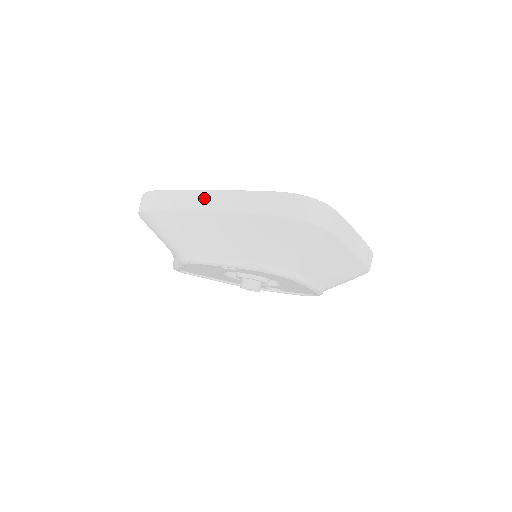
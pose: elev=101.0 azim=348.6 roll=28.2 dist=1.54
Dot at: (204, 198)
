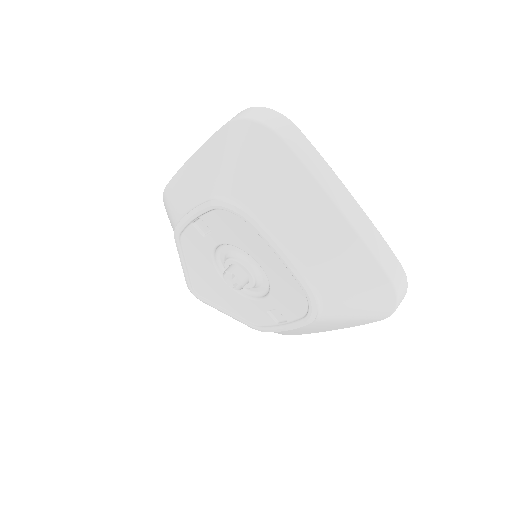
Dot at: occluded
